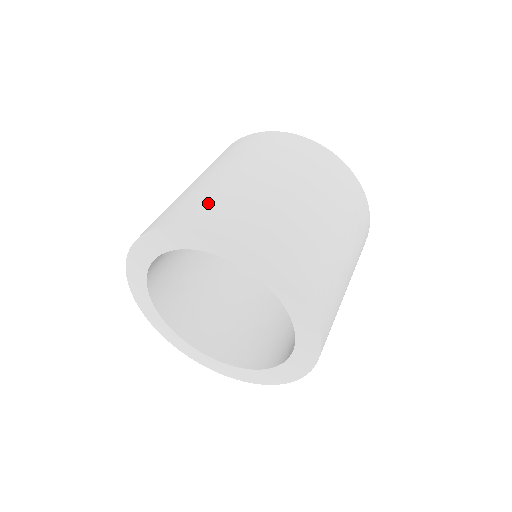
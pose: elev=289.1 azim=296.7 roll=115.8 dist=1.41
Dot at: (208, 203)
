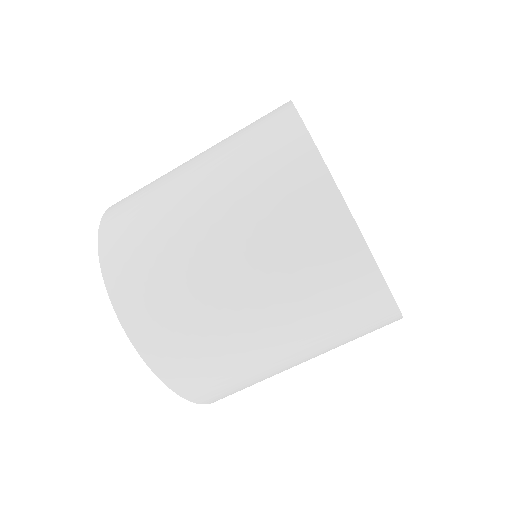
Dot at: (140, 253)
